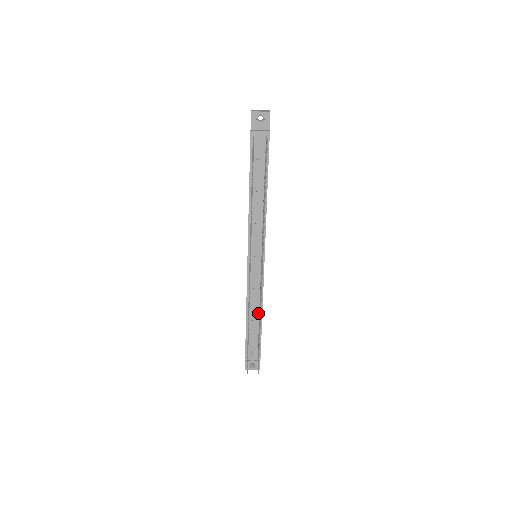
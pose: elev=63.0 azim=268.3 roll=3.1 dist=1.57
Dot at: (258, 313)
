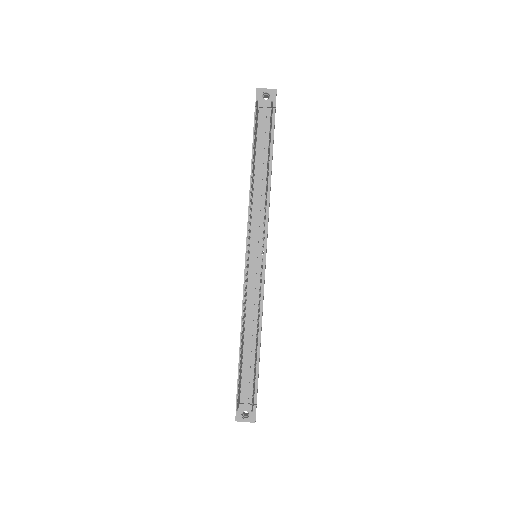
Dot at: (256, 331)
